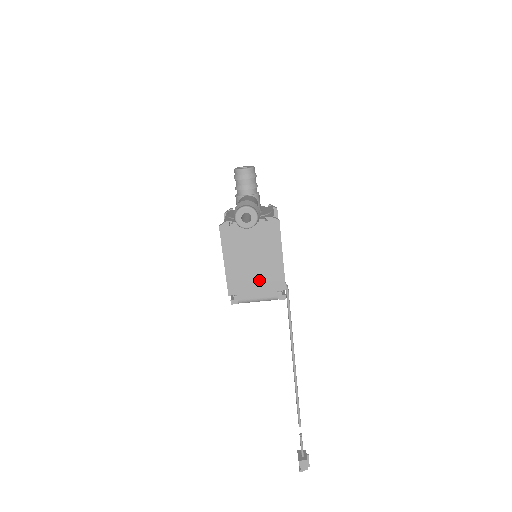
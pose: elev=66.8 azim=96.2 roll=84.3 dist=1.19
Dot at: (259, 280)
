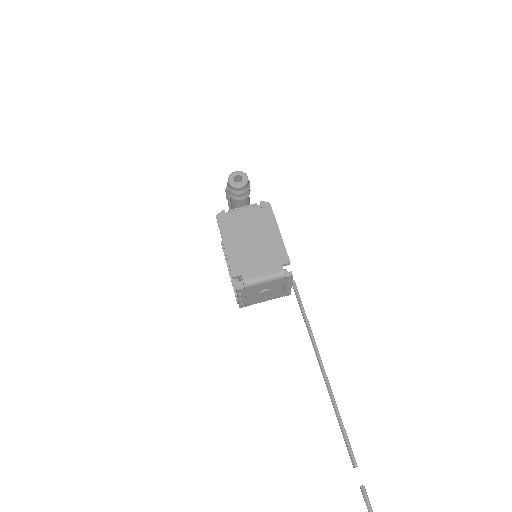
Dot at: (261, 257)
